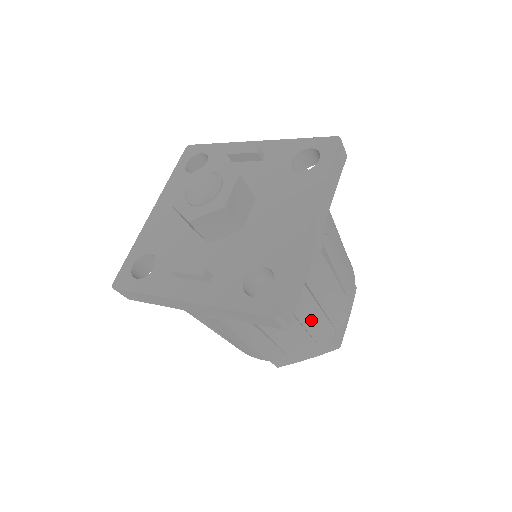
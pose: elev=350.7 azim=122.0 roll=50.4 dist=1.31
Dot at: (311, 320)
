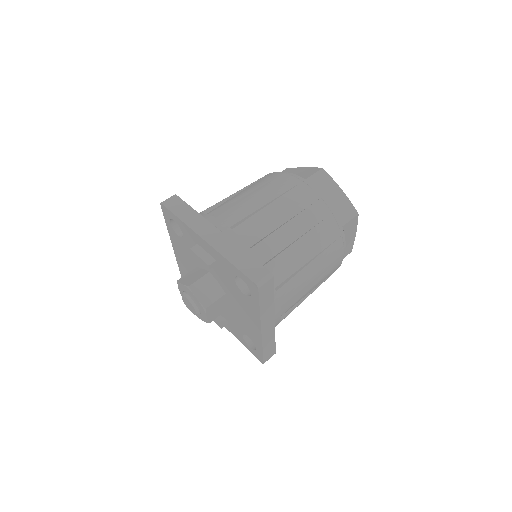
Dot at: occluded
